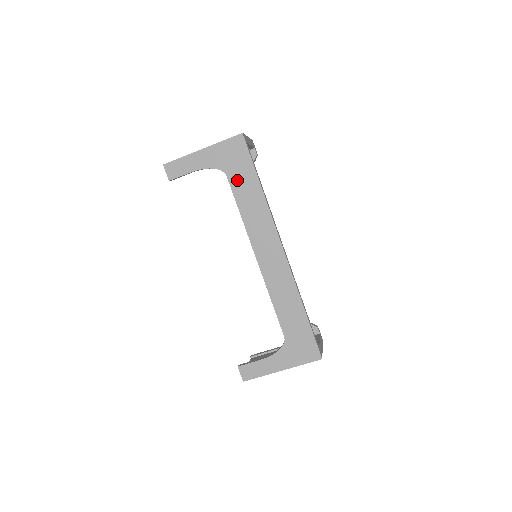
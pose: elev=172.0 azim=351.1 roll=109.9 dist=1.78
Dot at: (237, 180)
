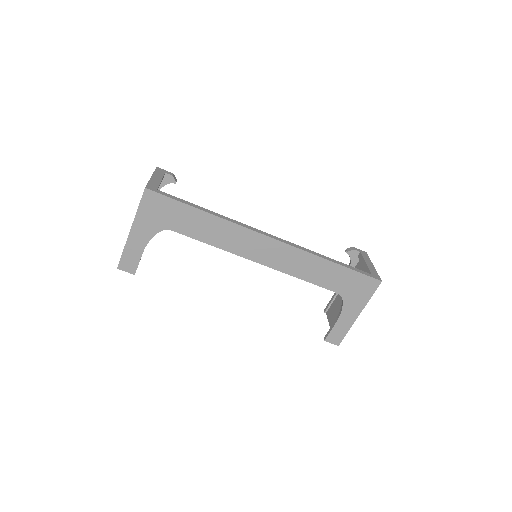
Dot at: (182, 225)
